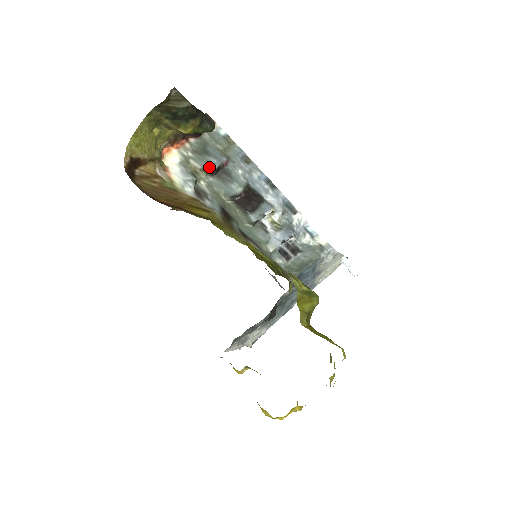
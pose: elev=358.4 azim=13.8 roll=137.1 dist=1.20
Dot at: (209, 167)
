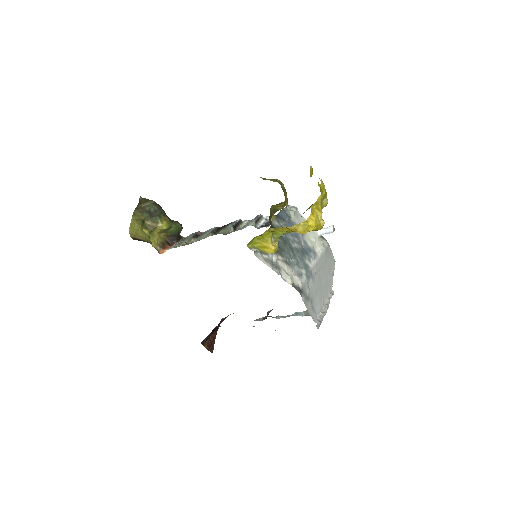
Dot at: (190, 237)
